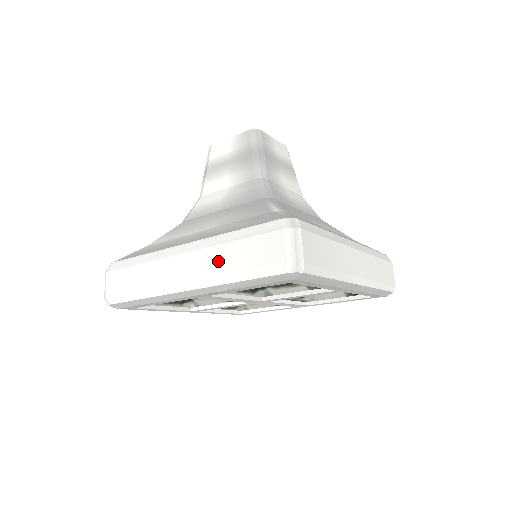
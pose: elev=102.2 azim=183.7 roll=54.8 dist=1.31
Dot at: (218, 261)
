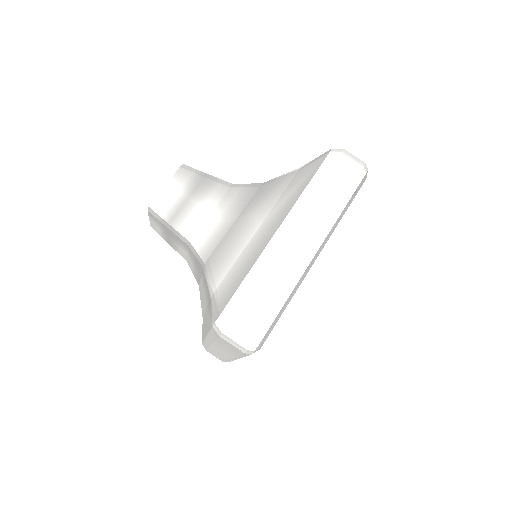
Dot at: (321, 207)
